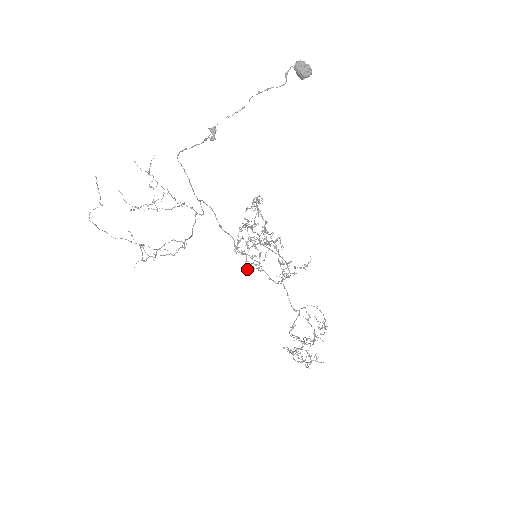
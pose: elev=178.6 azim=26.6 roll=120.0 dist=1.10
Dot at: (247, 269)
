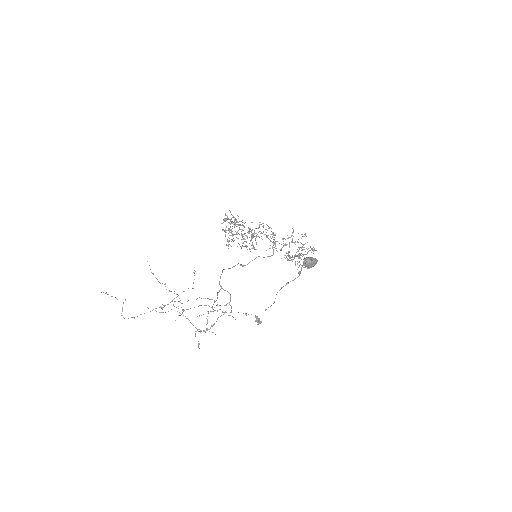
Dot at: (241, 248)
